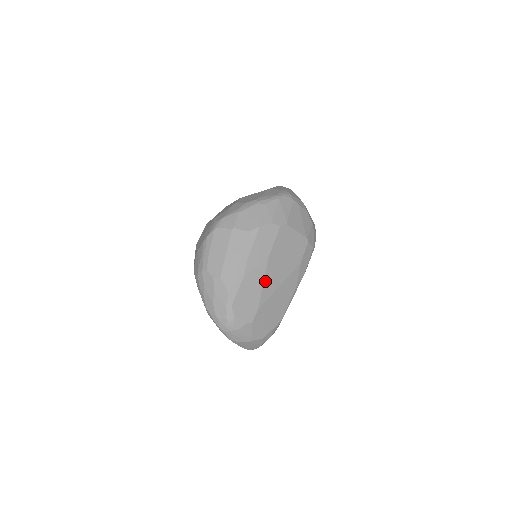
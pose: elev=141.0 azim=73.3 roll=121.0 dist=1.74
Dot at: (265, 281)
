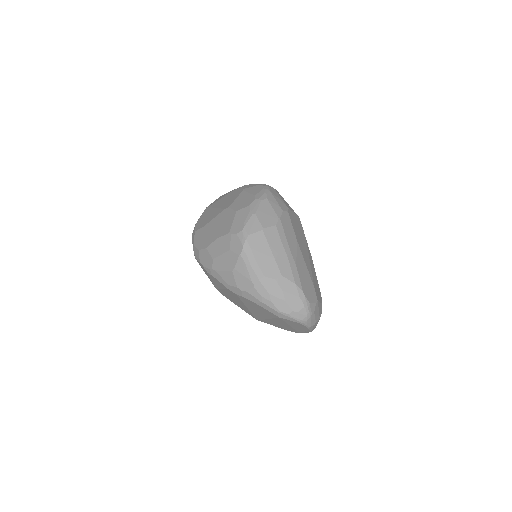
Dot at: (305, 262)
